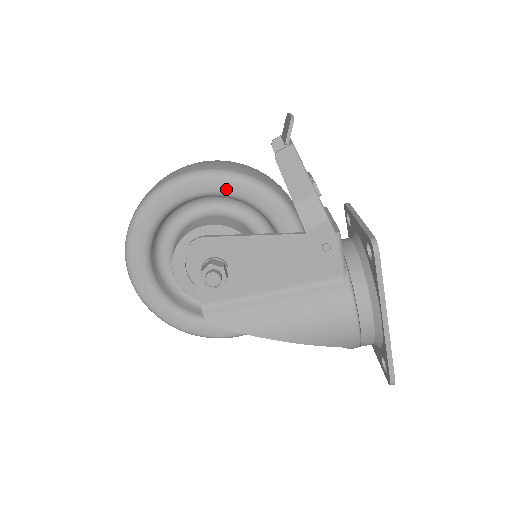
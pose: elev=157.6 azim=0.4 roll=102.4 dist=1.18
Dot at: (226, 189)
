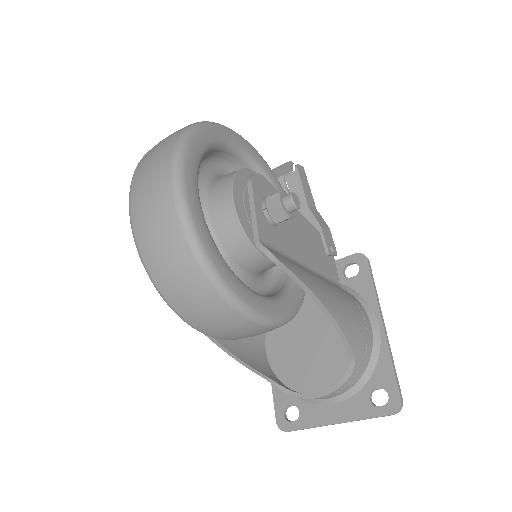
Dot at: (263, 166)
